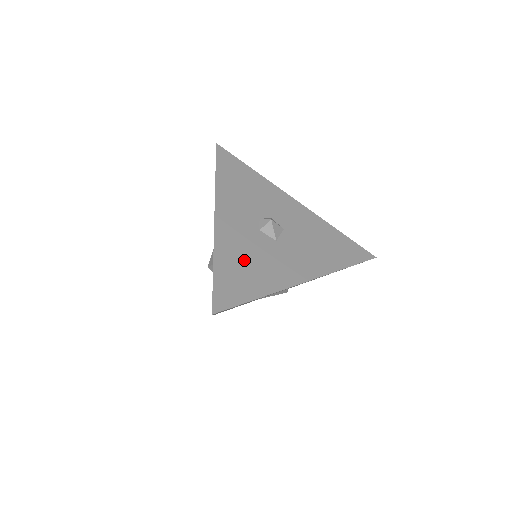
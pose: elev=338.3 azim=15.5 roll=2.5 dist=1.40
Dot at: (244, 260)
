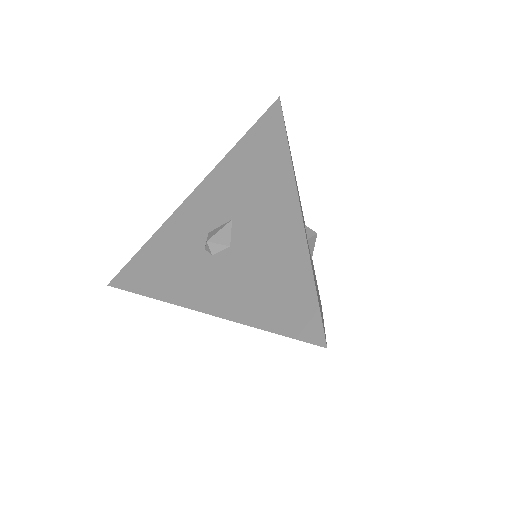
Dot at: occluded
